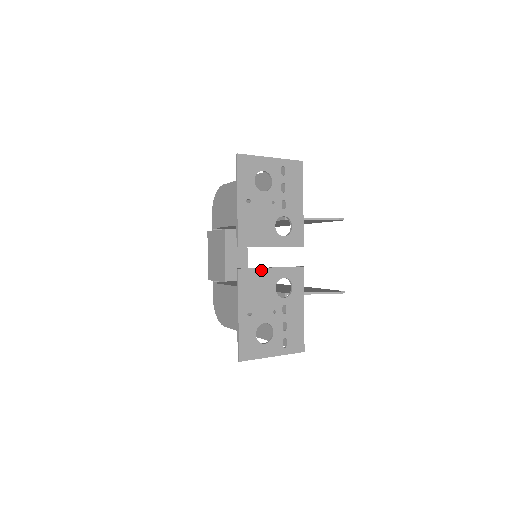
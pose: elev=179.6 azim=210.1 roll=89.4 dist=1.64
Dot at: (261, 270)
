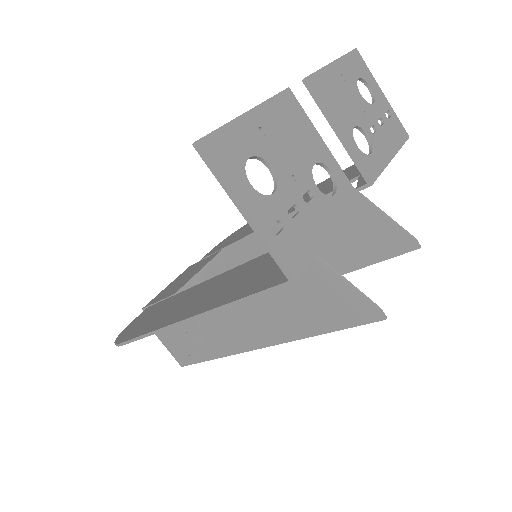
Dot at: (312, 127)
